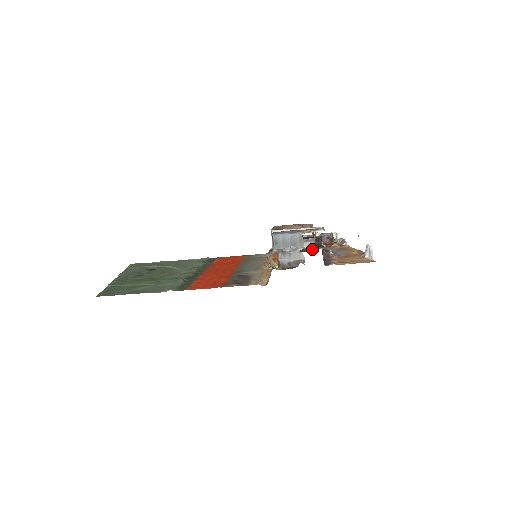
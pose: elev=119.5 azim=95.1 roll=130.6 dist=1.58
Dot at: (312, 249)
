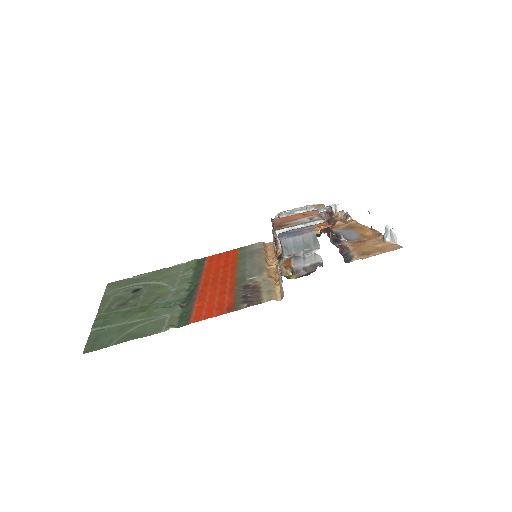
Dot at: (318, 236)
